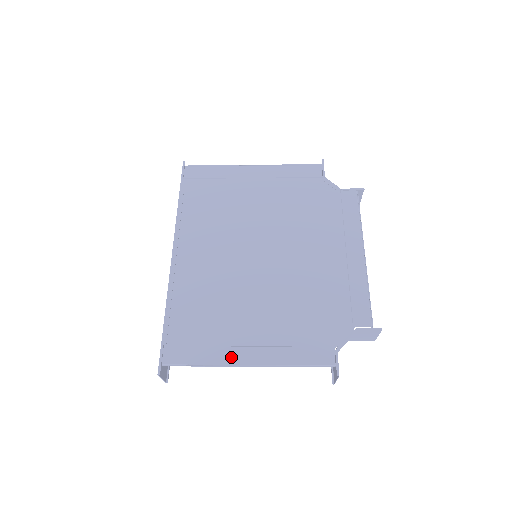
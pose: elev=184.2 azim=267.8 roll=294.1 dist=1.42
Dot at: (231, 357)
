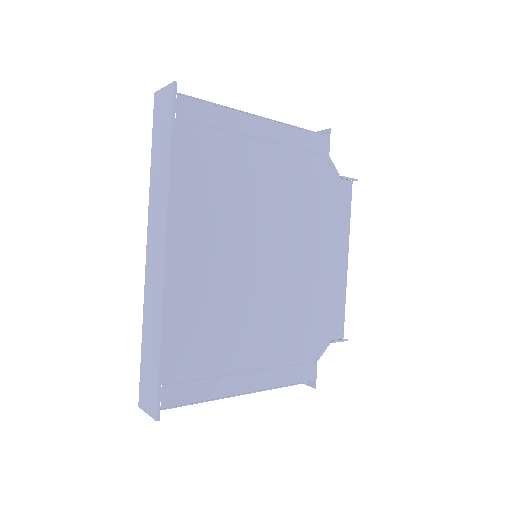
Dot at: (232, 387)
